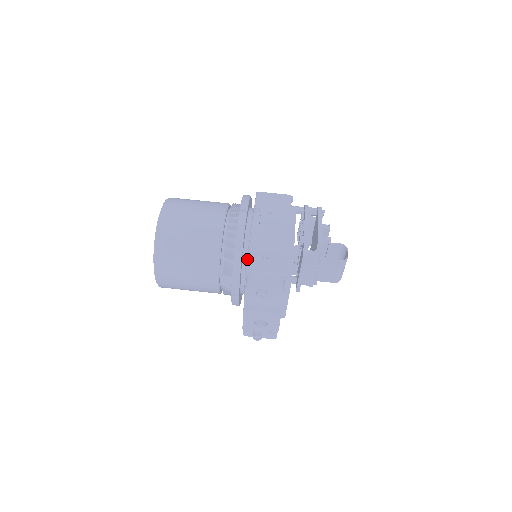
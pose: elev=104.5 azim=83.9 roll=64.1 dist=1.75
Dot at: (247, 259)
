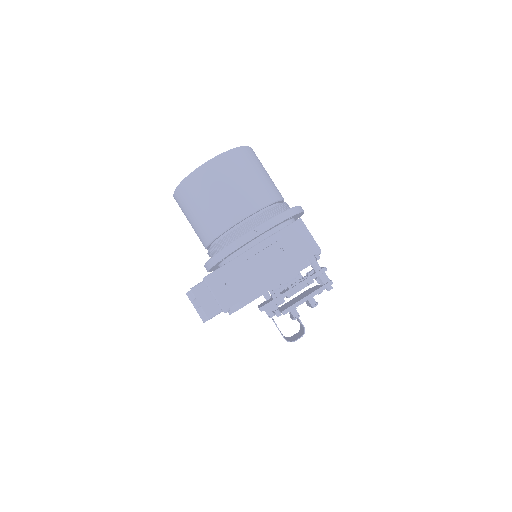
Dot at: (215, 270)
